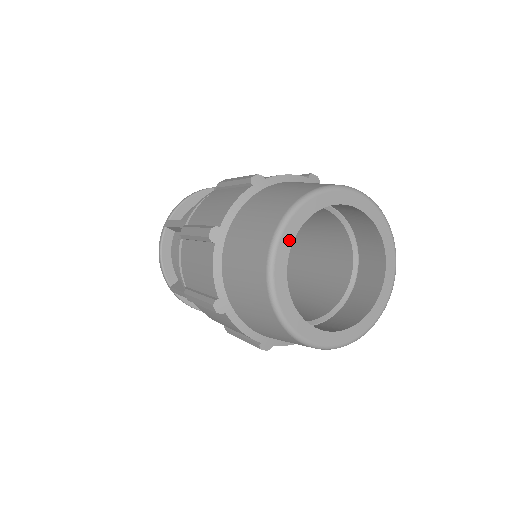
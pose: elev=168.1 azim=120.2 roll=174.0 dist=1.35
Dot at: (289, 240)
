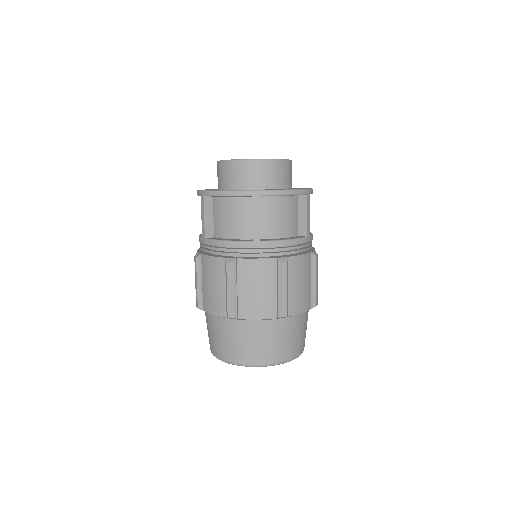
Dot at: occluded
